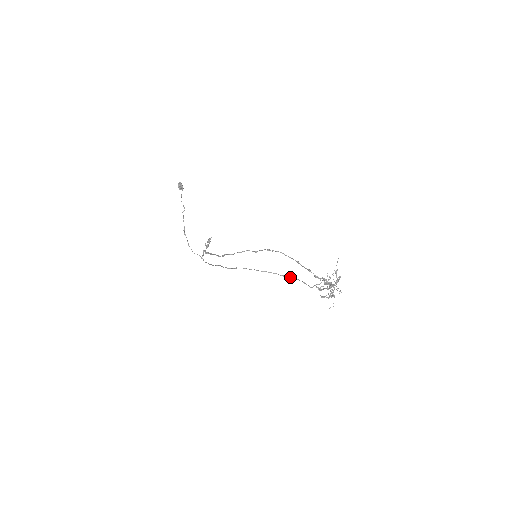
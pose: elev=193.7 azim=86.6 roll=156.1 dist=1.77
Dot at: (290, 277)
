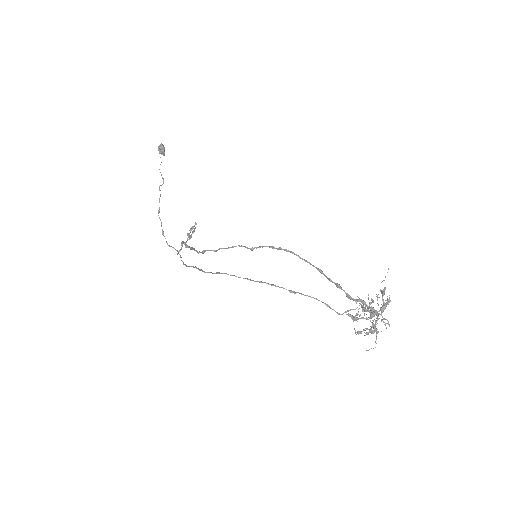
Dot at: (305, 295)
